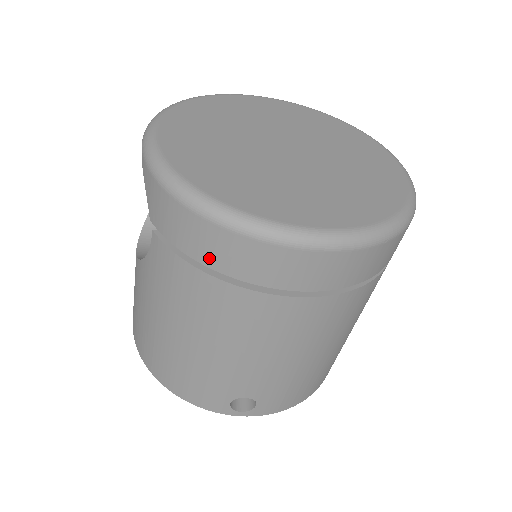
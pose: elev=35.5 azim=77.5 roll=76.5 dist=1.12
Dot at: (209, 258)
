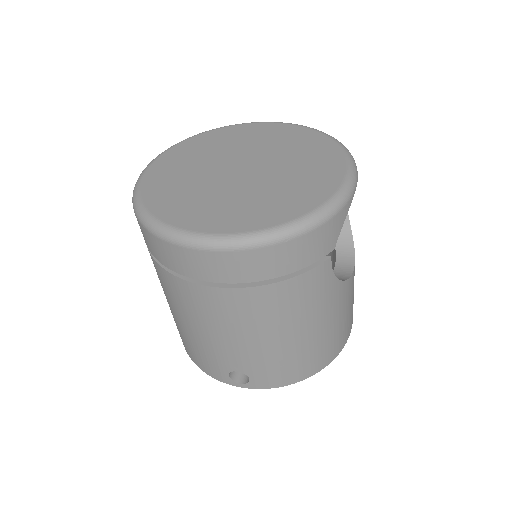
Dot at: (163, 260)
